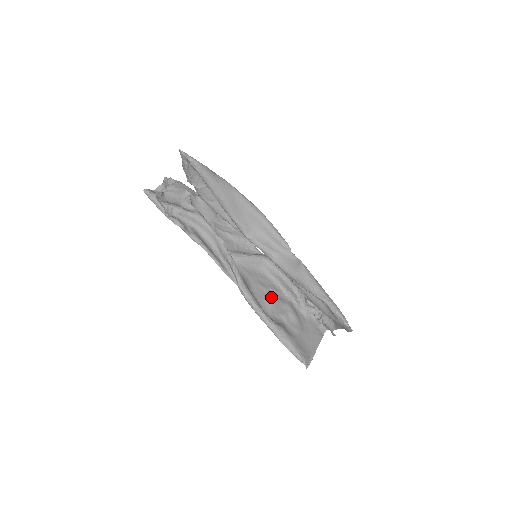
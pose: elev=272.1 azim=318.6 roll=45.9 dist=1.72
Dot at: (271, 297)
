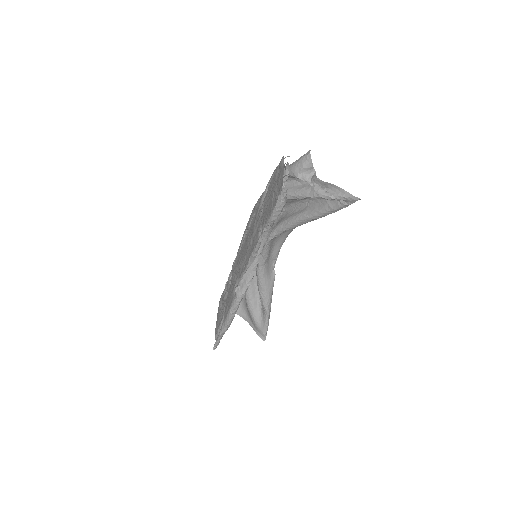
Dot at: occluded
